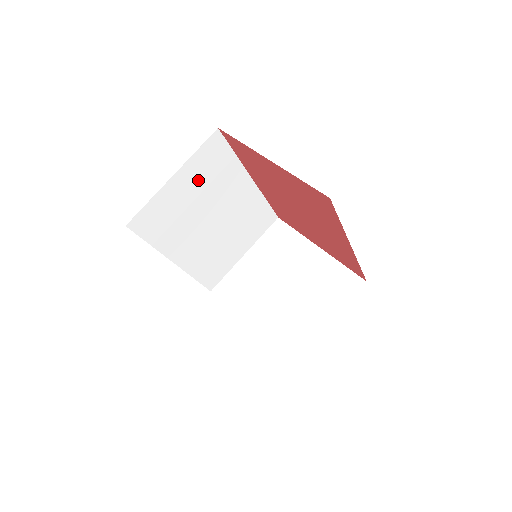
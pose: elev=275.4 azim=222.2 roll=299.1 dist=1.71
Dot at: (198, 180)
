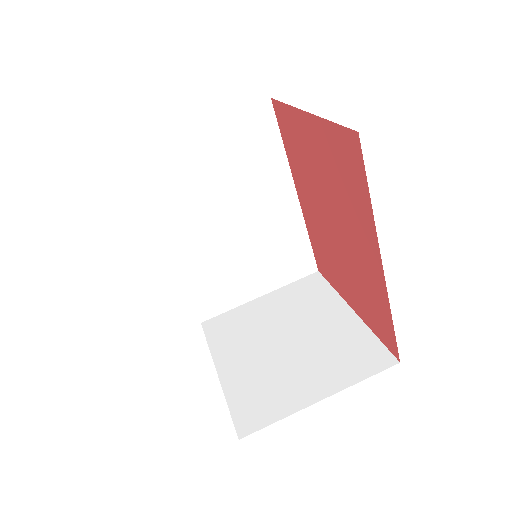
Dot at: (228, 152)
